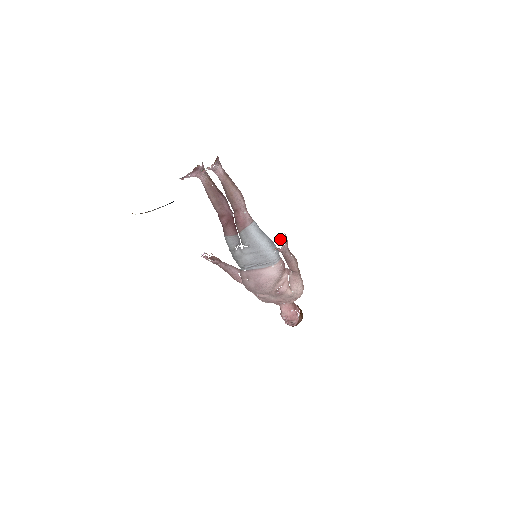
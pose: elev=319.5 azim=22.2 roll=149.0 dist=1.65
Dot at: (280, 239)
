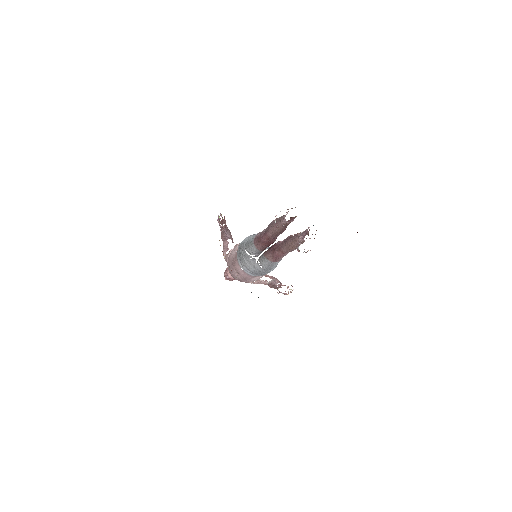
Dot at: (288, 294)
